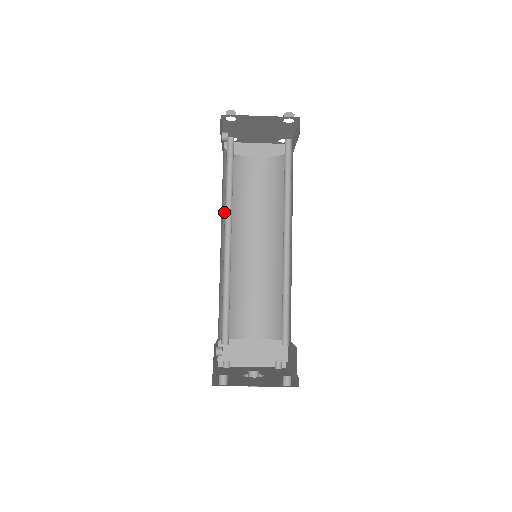
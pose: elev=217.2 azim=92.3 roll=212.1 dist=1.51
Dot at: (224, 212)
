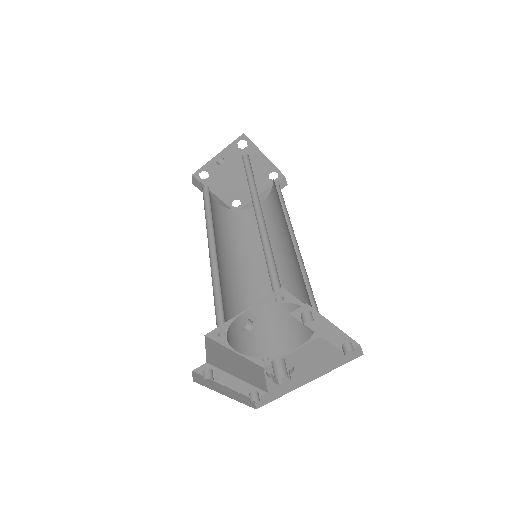
Dot at: occluded
